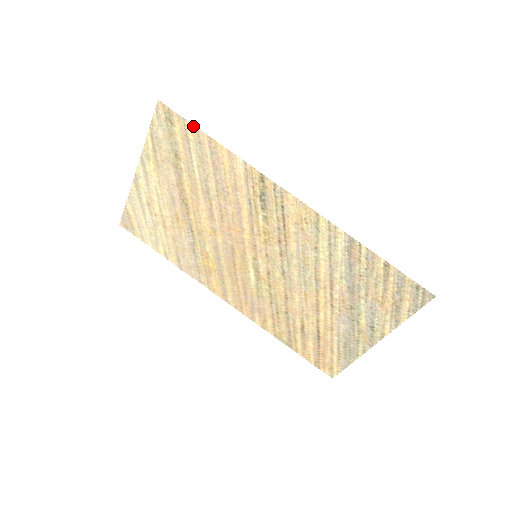
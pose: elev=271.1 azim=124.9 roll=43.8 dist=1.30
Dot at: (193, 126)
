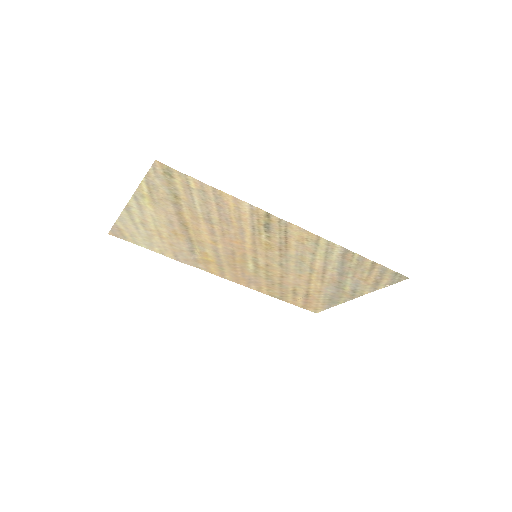
Dot at: (196, 180)
